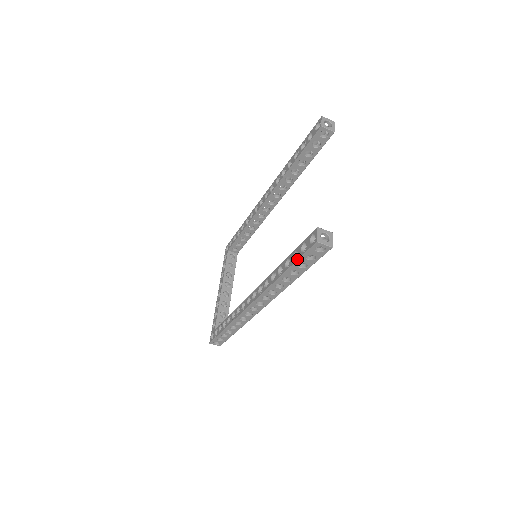
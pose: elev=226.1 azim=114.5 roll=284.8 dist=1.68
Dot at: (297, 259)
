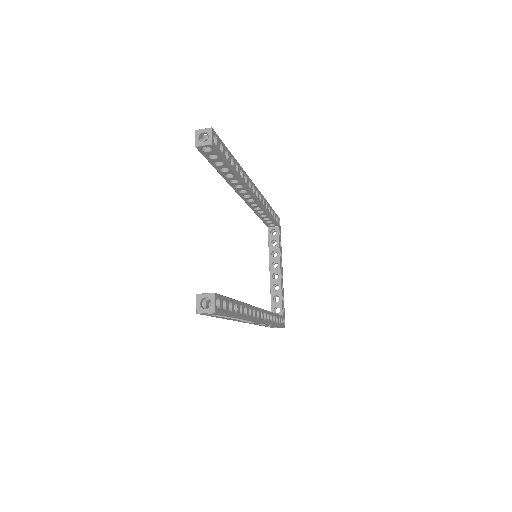
Dot at: occluded
